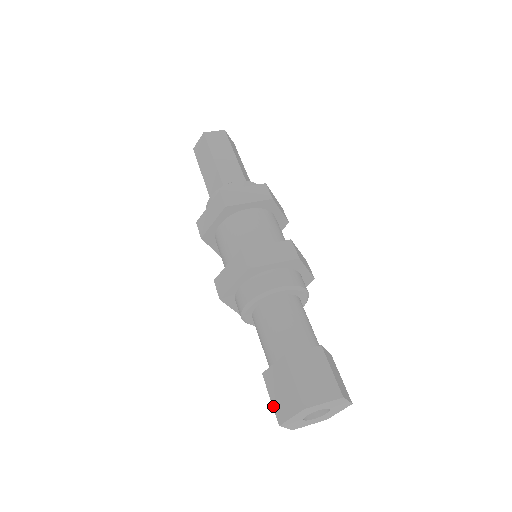
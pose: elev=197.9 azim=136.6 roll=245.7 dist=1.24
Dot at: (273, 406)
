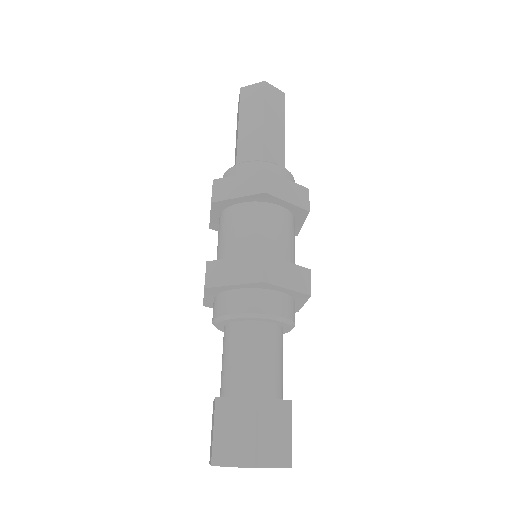
Dot at: occluded
